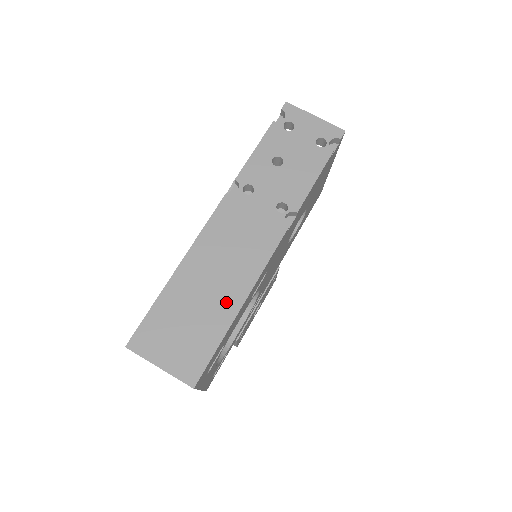
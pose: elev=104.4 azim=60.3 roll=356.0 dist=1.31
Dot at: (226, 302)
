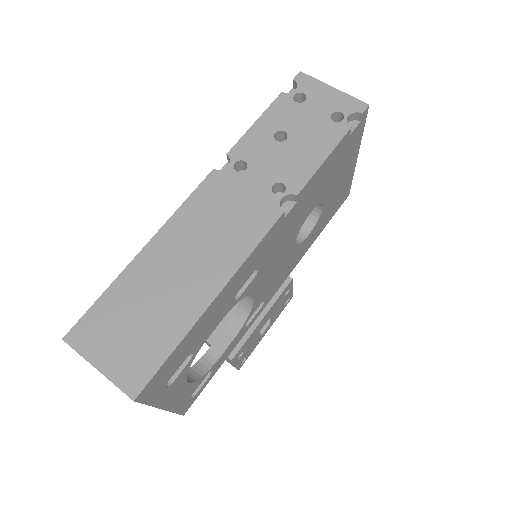
Dot at: (192, 296)
